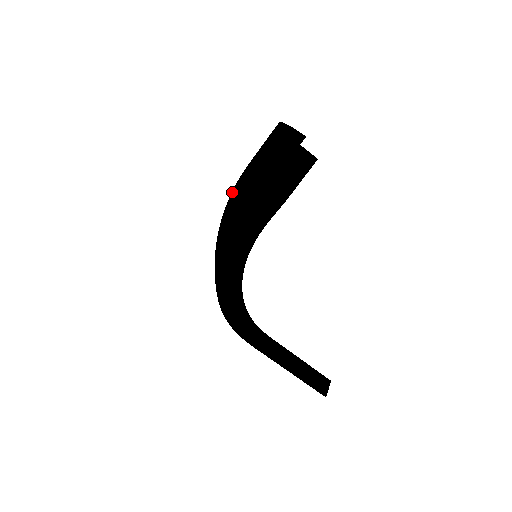
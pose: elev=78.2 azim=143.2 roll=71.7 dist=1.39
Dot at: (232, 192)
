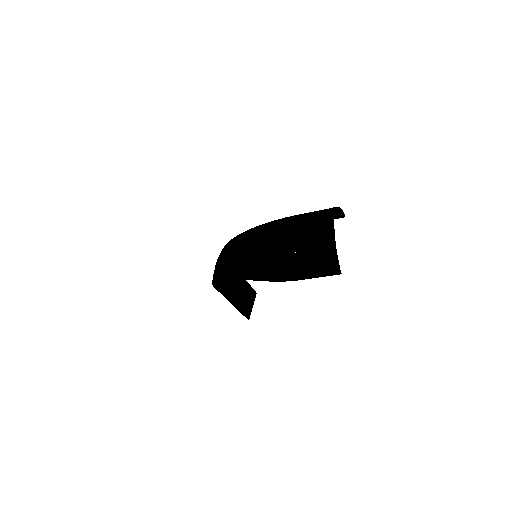
Dot at: (266, 246)
